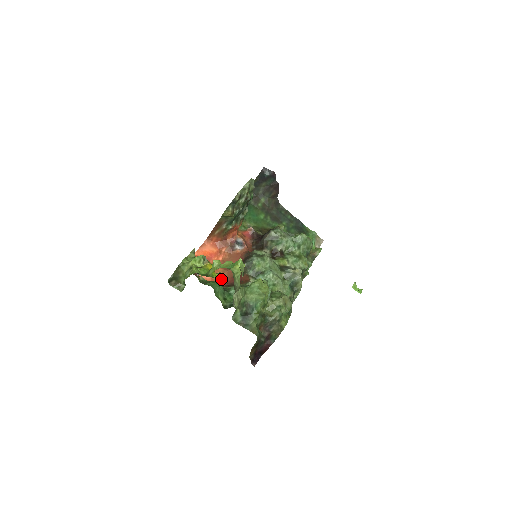
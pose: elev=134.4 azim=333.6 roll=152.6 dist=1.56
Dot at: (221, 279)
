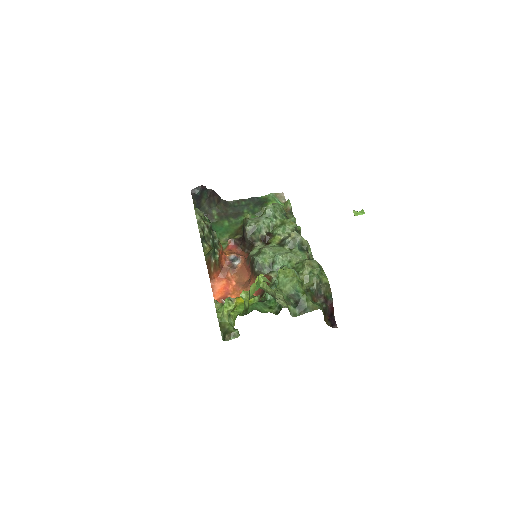
Dot at: (256, 300)
